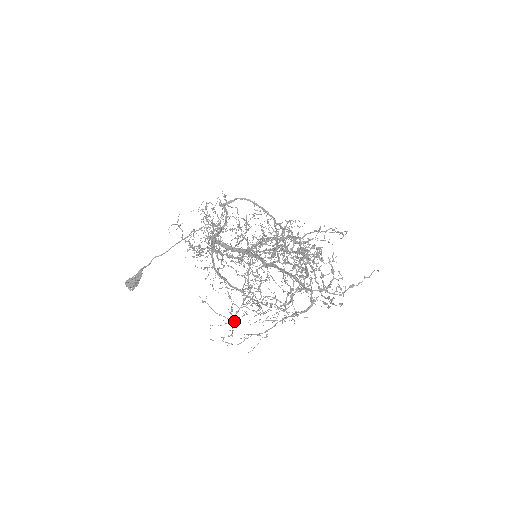
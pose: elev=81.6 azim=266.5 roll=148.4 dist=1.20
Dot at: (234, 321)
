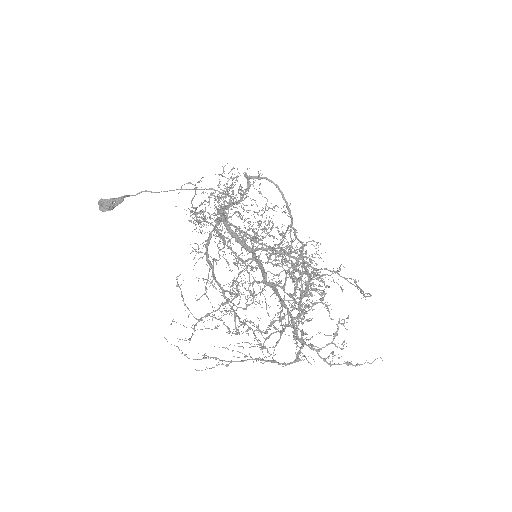
Dot at: (201, 329)
